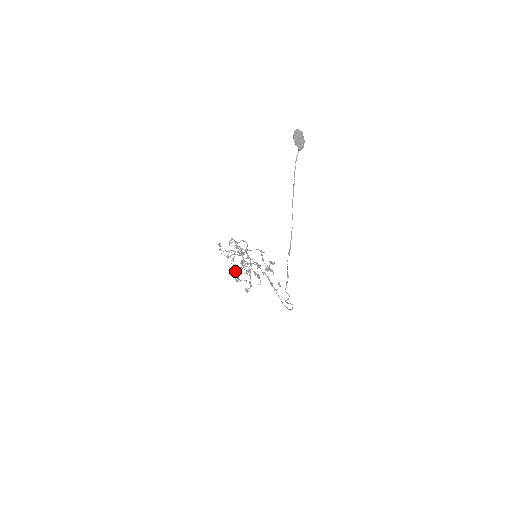
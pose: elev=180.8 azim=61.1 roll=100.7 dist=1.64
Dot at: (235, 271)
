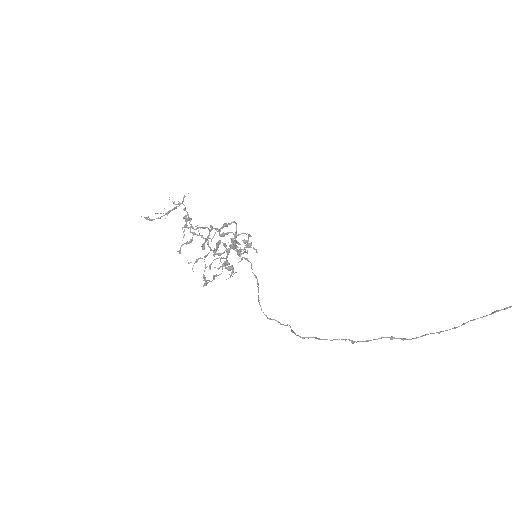
Dot at: (209, 268)
